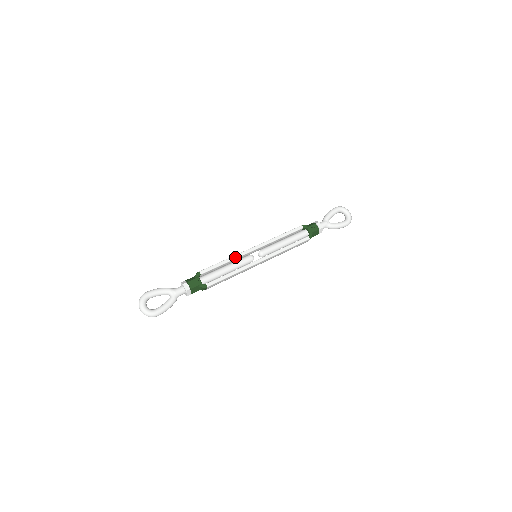
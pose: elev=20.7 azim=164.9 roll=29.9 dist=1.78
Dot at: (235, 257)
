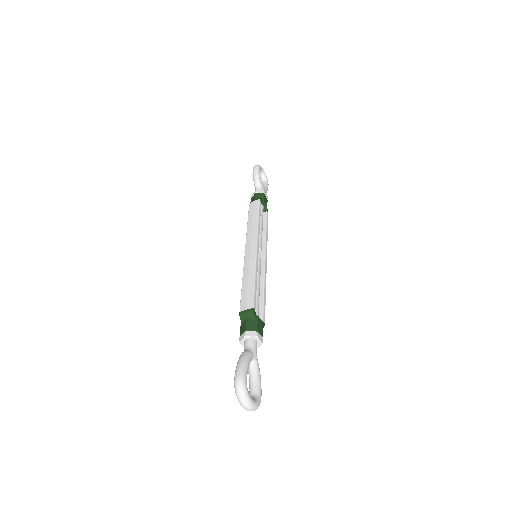
Dot at: (257, 268)
